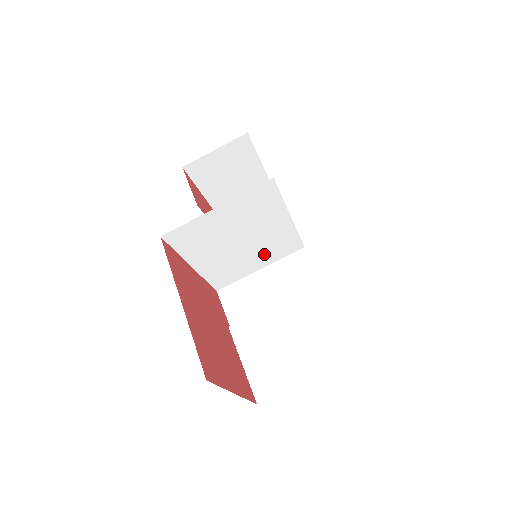
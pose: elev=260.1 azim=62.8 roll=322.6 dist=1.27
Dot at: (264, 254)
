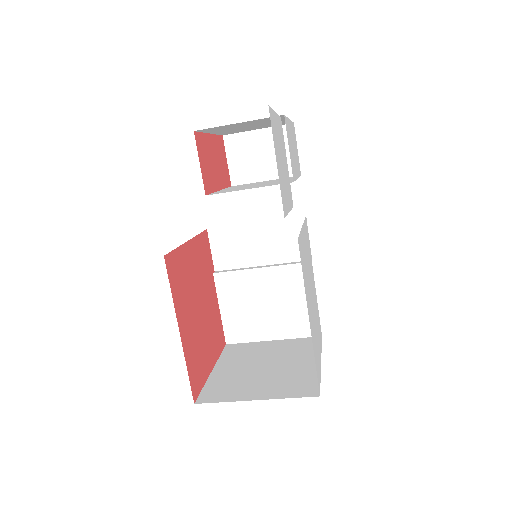
Dot at: occluded
